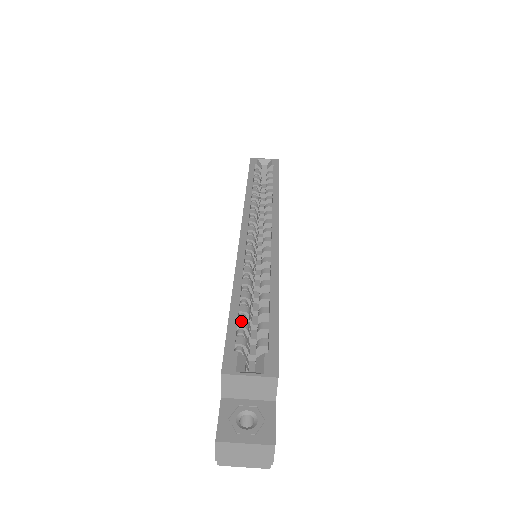
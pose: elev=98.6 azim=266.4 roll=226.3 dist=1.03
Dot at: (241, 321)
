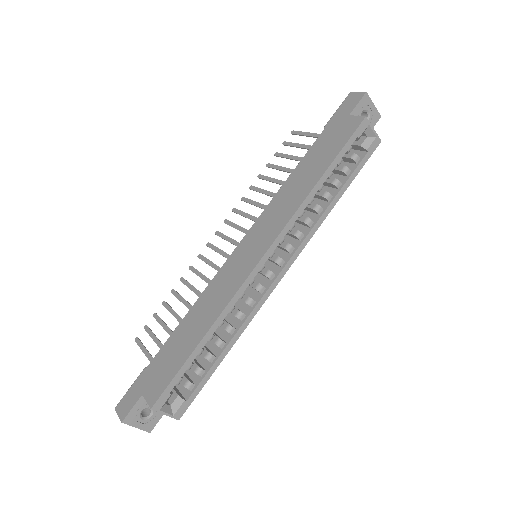
Dot at: (191, 364)
